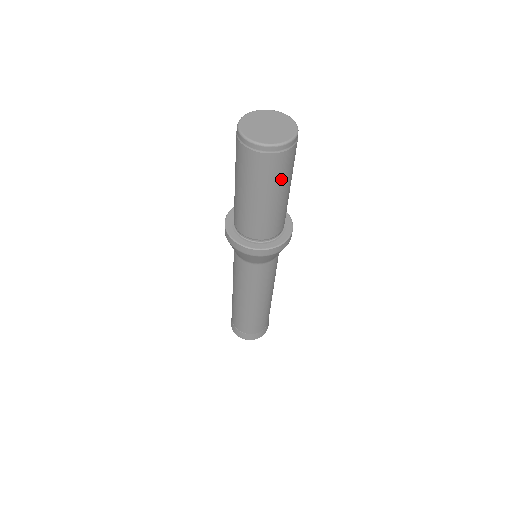
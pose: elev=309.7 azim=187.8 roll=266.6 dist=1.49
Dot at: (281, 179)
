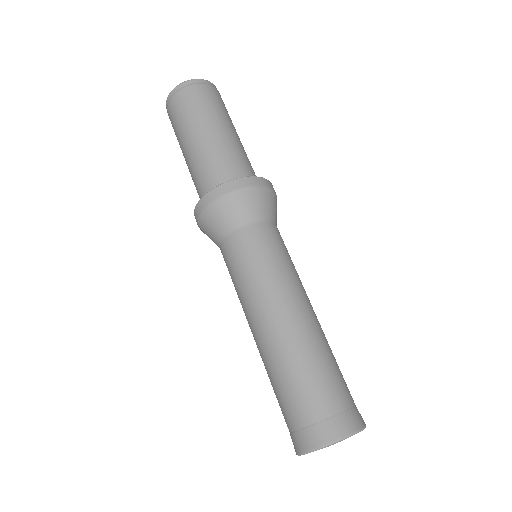
Dot at: (190, 116)
